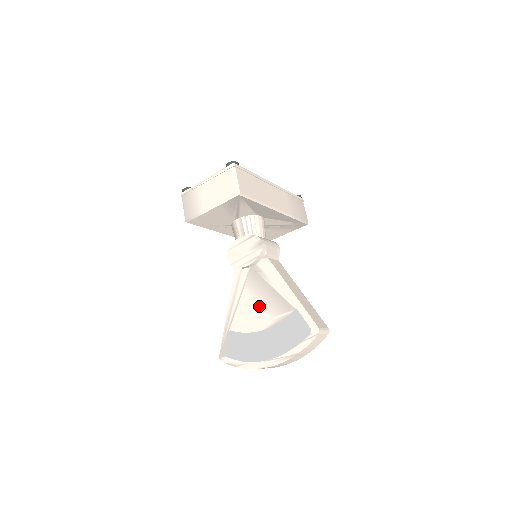
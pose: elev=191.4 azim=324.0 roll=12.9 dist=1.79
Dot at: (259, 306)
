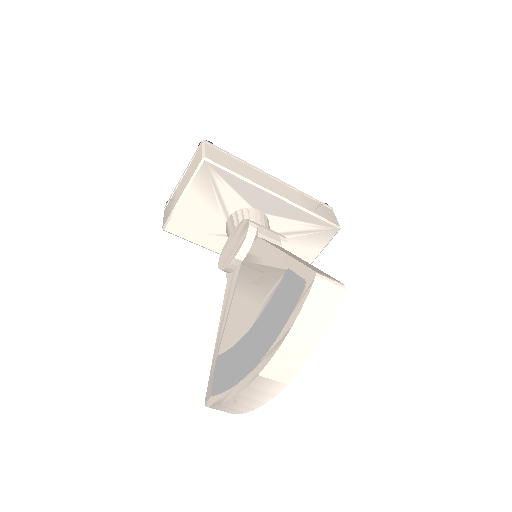
Dot at: (248, 299)
